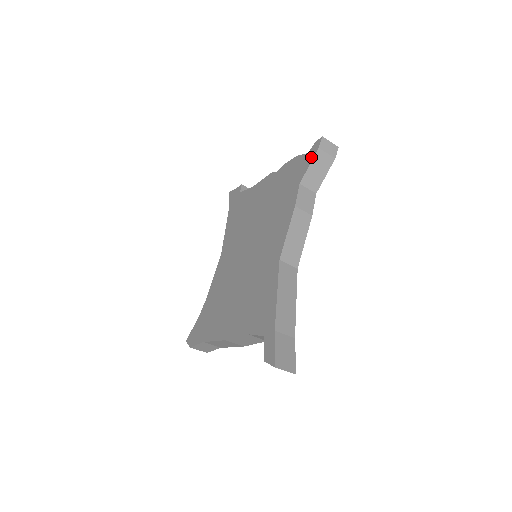
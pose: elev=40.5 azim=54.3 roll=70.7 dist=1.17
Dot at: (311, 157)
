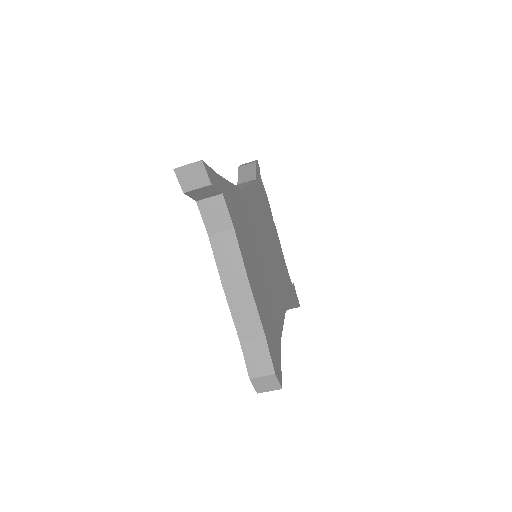
Dot at: occluded
